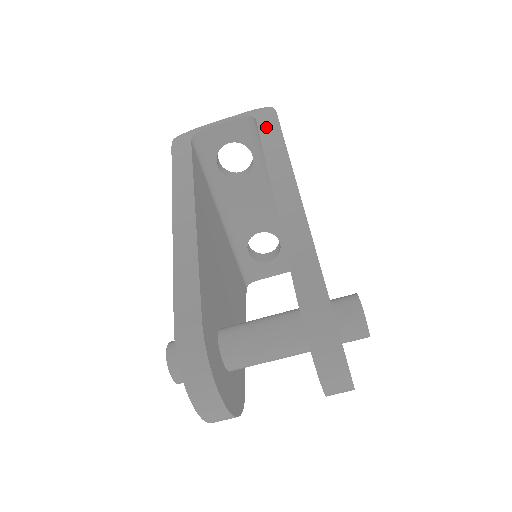
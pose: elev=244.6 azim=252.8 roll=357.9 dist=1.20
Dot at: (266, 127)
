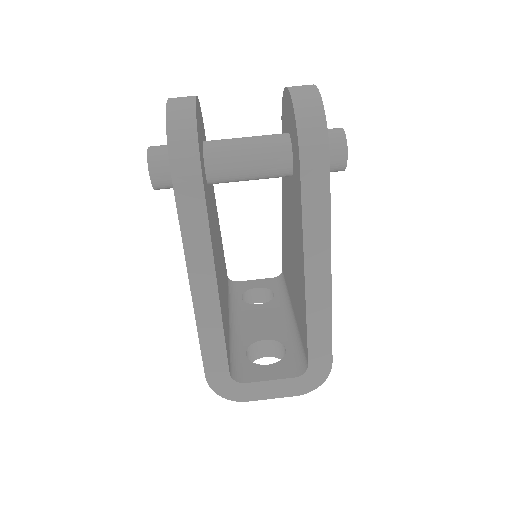
Dot at: occluded
